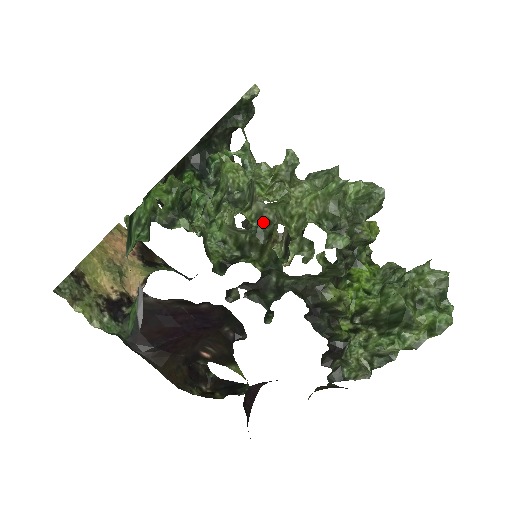
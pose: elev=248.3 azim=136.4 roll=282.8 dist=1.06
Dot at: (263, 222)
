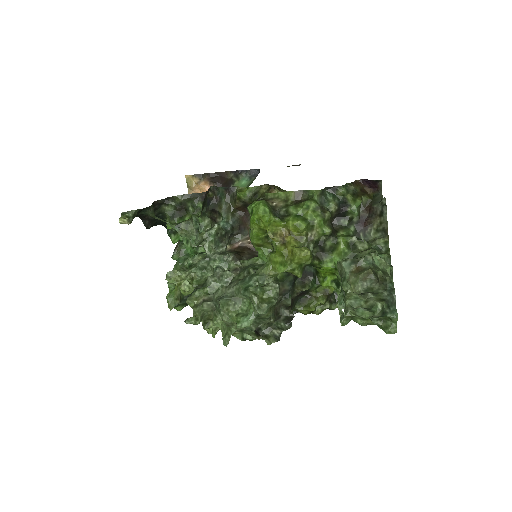
Dot at: occluded
